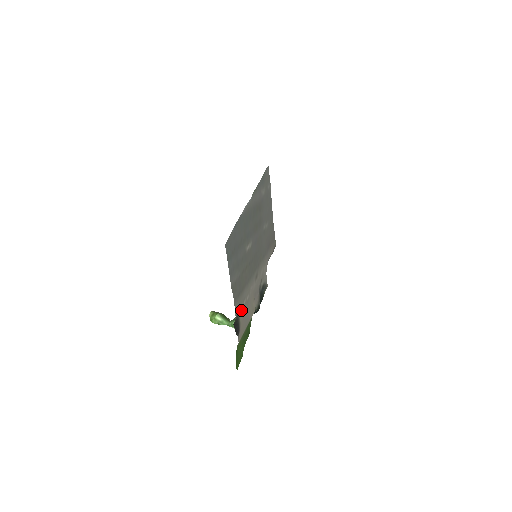
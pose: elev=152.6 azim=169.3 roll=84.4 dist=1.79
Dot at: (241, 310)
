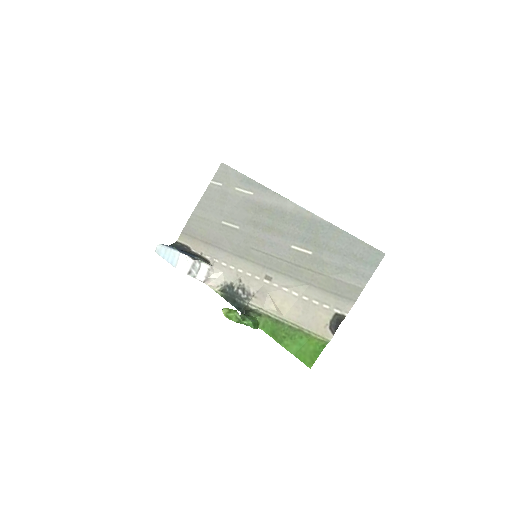
Dot at: (325, 310)
